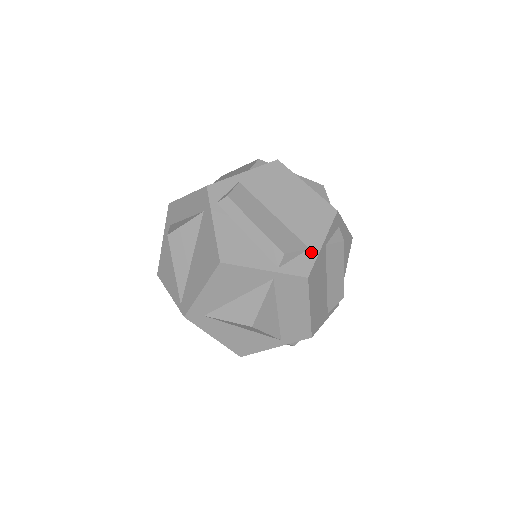
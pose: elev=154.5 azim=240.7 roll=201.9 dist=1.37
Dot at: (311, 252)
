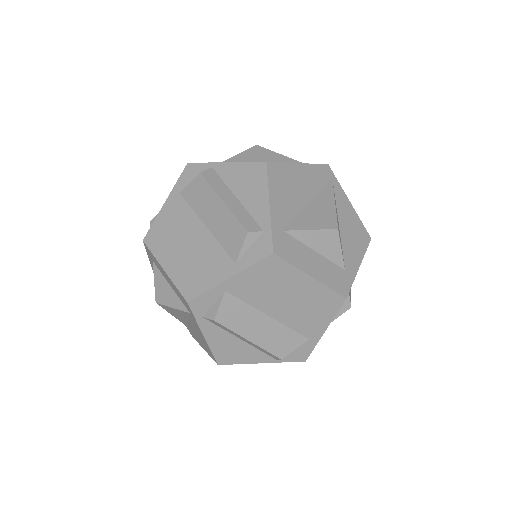
Dot at: (310, 342)
